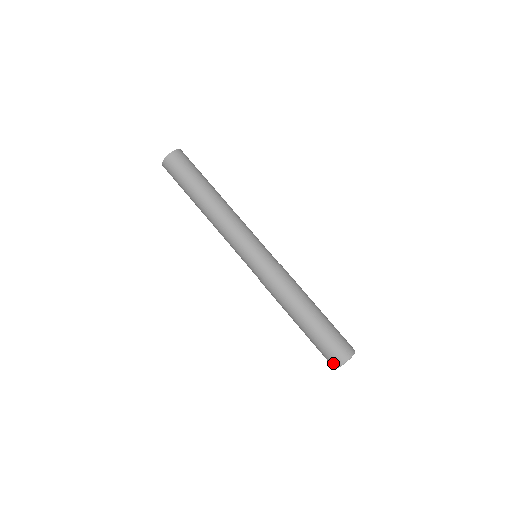
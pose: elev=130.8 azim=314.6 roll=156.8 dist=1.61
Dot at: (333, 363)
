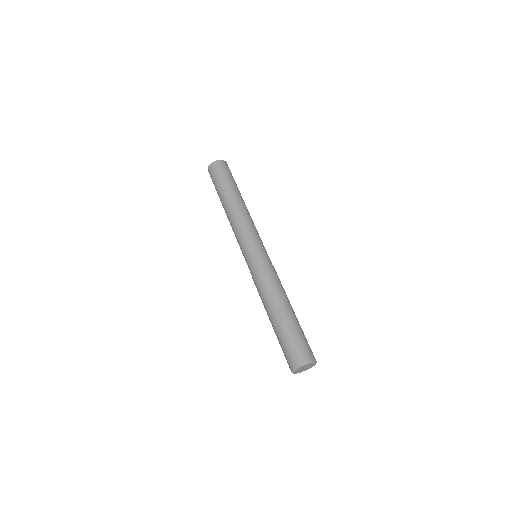
Dot at: (289, 367)
